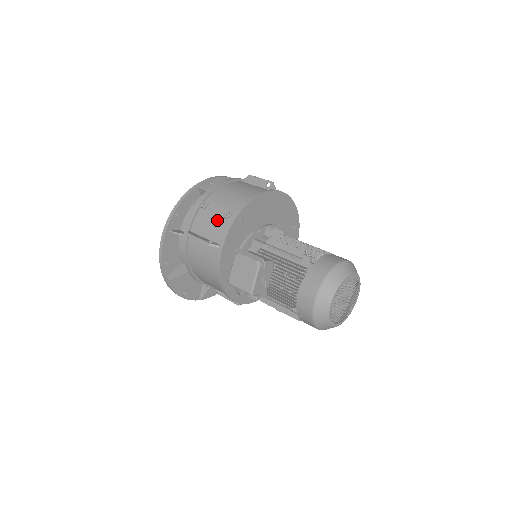
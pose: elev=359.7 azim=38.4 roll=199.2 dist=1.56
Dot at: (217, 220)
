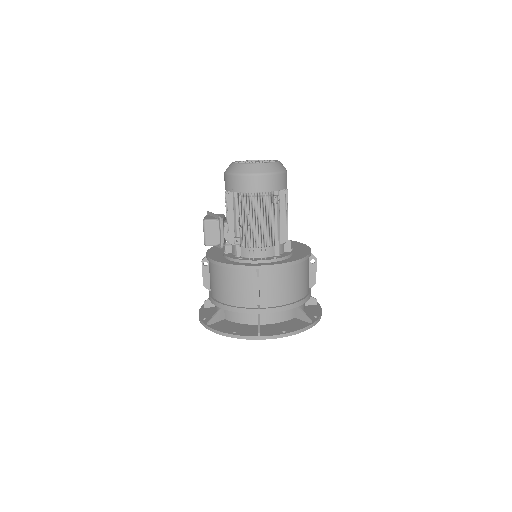
Dot at: occluded
